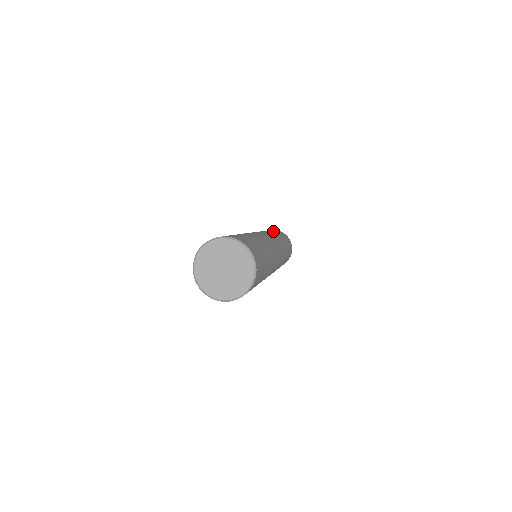
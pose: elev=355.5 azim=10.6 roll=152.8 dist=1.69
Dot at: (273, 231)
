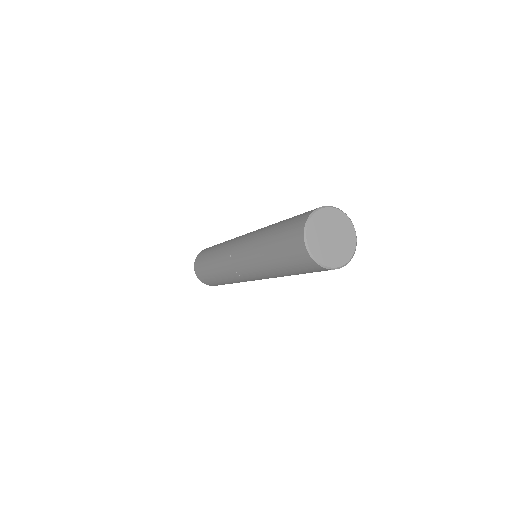
Dot at: occluded
